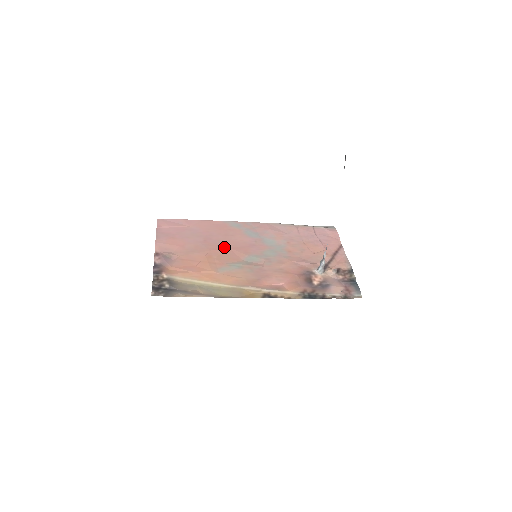
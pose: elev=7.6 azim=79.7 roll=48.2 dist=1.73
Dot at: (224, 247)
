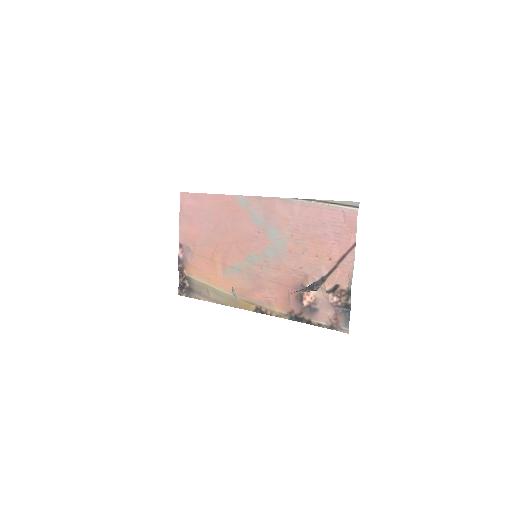
Dot at: (230, 240)
